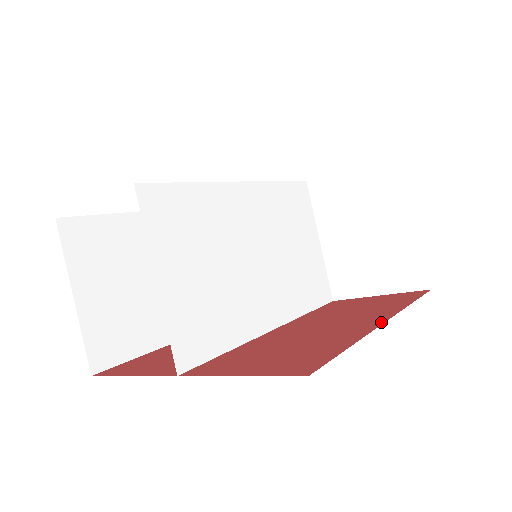
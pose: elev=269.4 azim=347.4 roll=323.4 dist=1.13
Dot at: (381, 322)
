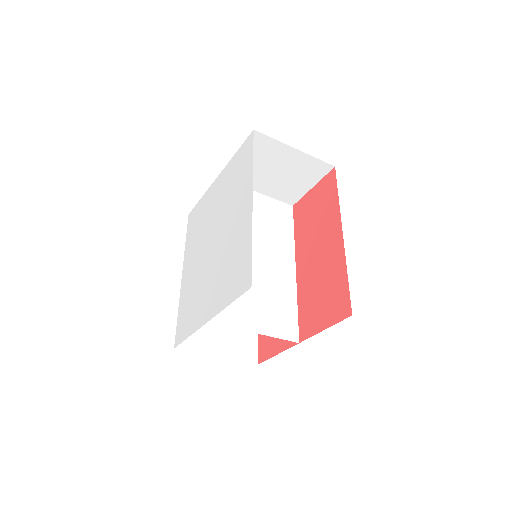
Dot at: (341, 237)
